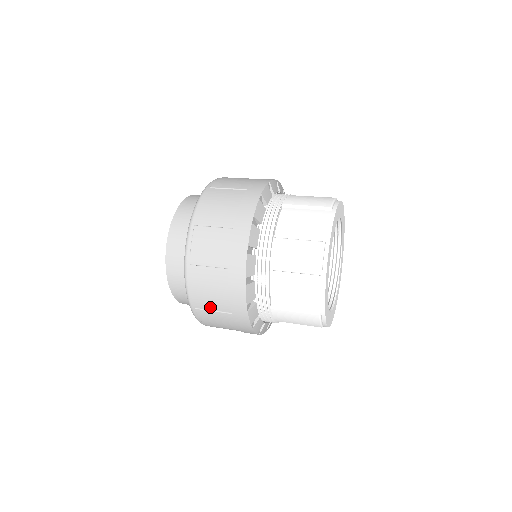
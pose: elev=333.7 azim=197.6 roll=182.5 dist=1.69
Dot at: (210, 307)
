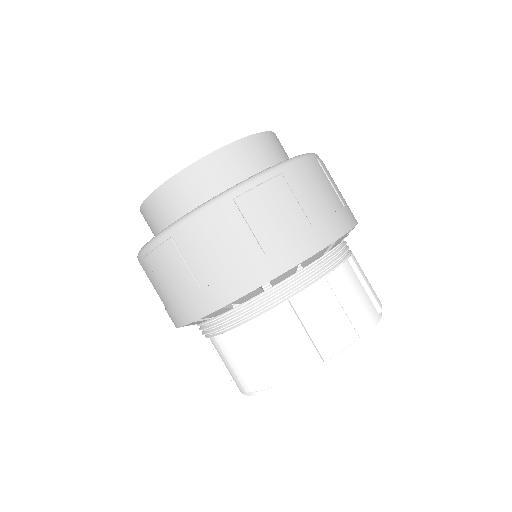
Dot at: occluded
